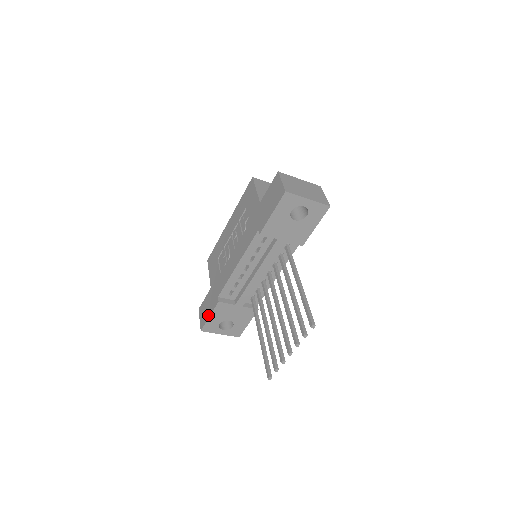
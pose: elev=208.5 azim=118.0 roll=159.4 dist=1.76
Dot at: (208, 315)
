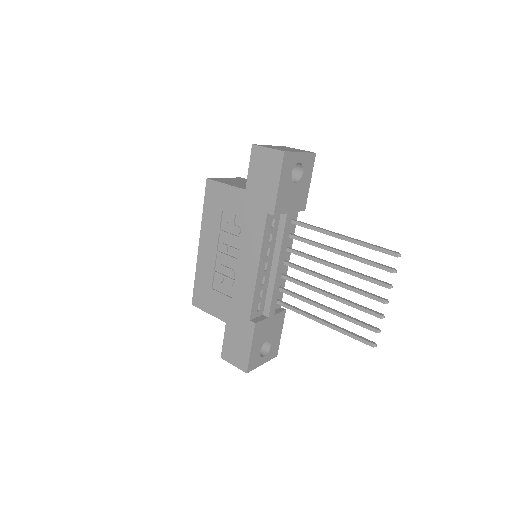
Dot at: (247, 349)
